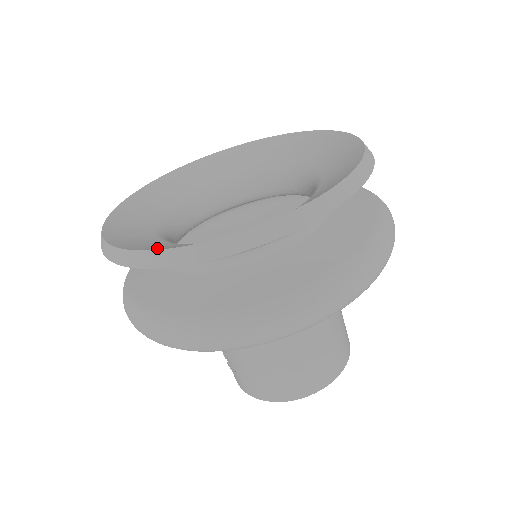
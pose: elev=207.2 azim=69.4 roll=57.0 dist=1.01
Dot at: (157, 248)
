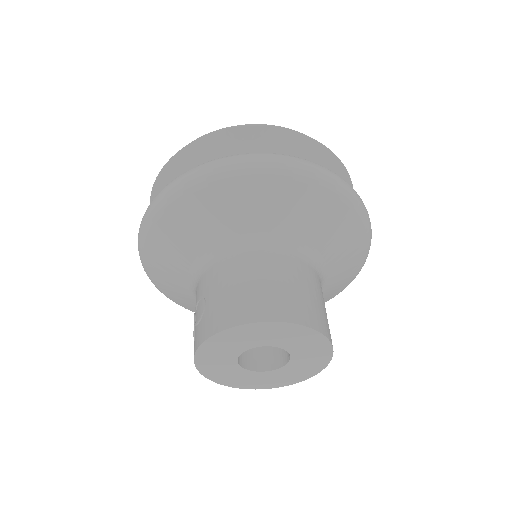
Dot at: occluded
